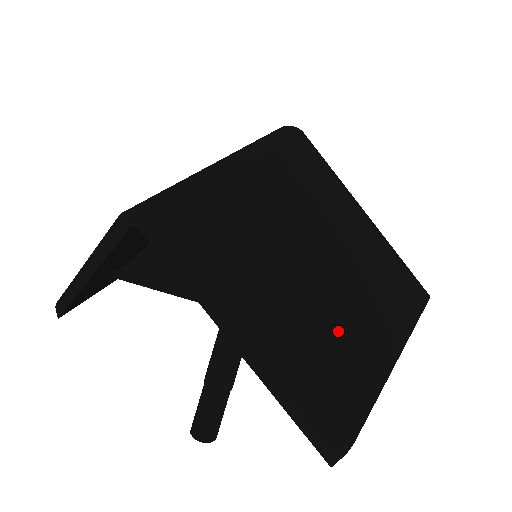
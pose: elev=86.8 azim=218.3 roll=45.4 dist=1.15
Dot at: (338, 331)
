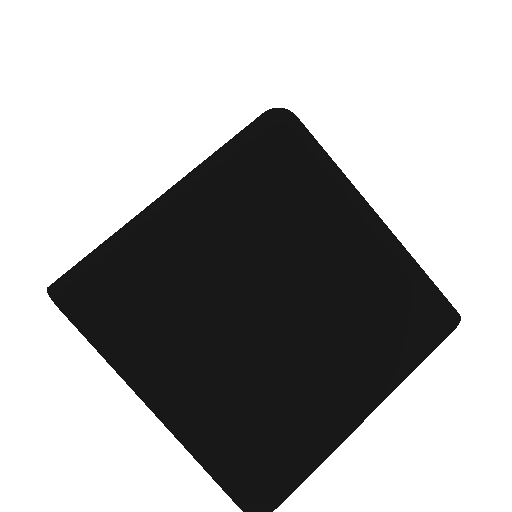
Dot at: (285, 391)
